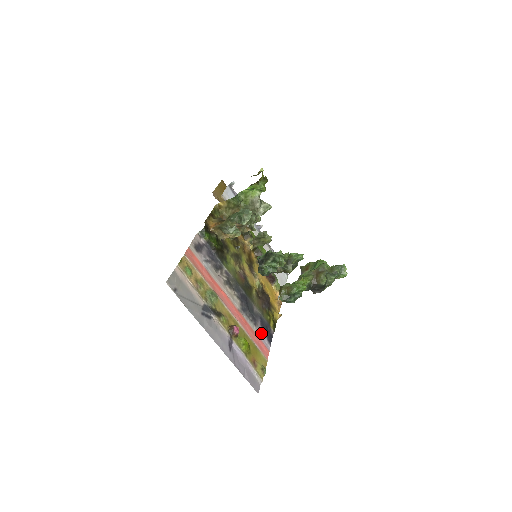
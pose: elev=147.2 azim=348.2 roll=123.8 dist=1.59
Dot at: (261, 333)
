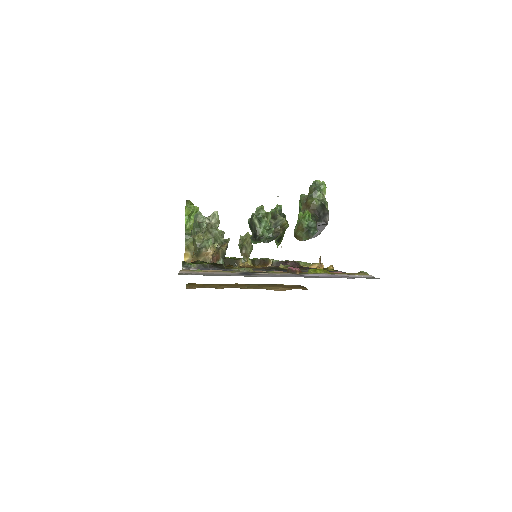
Dot at: occluded
